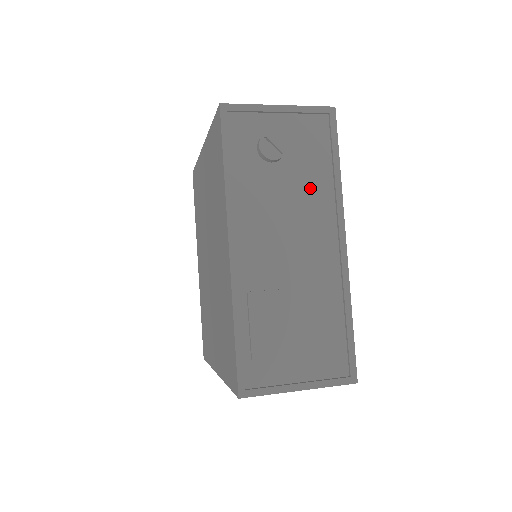
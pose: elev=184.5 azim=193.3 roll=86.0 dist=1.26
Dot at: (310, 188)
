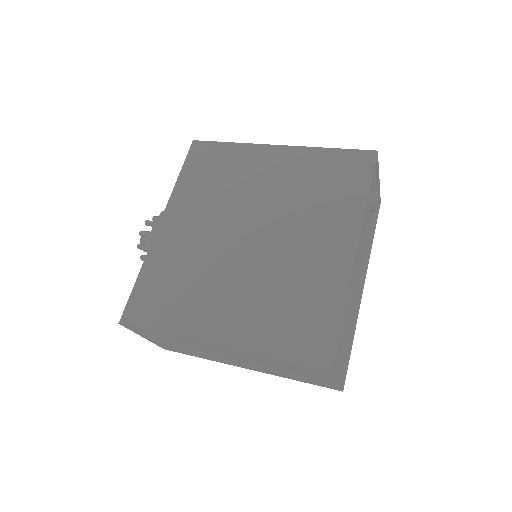
Dot at: (367, 241)
